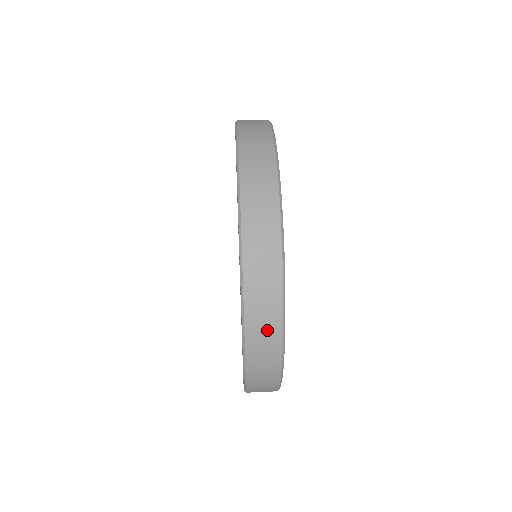
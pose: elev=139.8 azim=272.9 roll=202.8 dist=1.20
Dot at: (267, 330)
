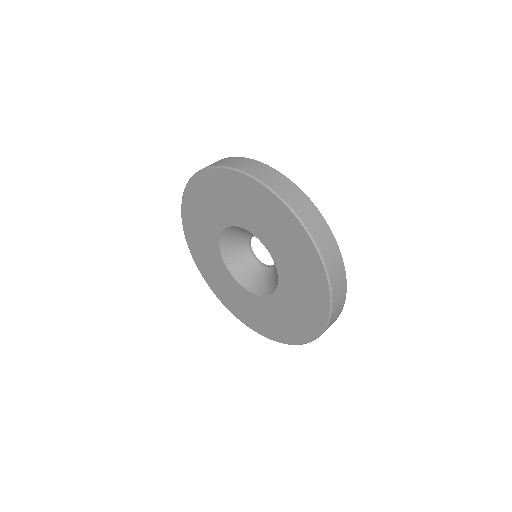
Dot at: (287, 187)
